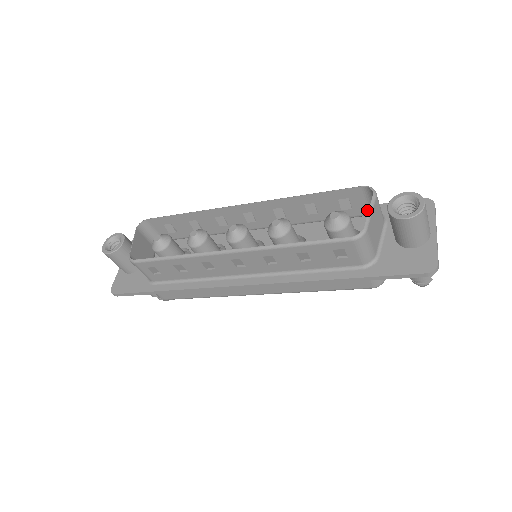
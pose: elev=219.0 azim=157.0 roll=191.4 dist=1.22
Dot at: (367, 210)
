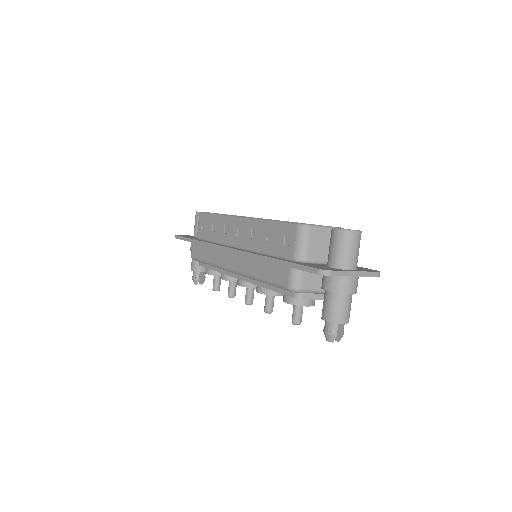
Dot at: occluded
